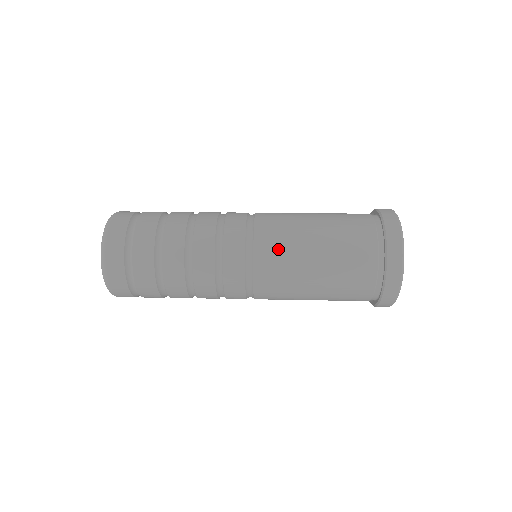
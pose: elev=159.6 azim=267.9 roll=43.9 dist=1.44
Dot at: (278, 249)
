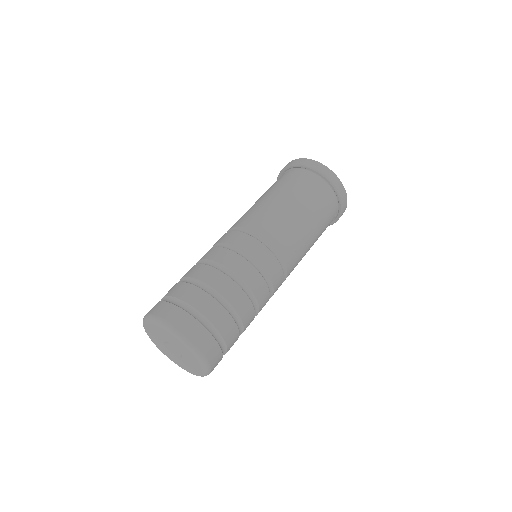
Dot at: (297, 253)
